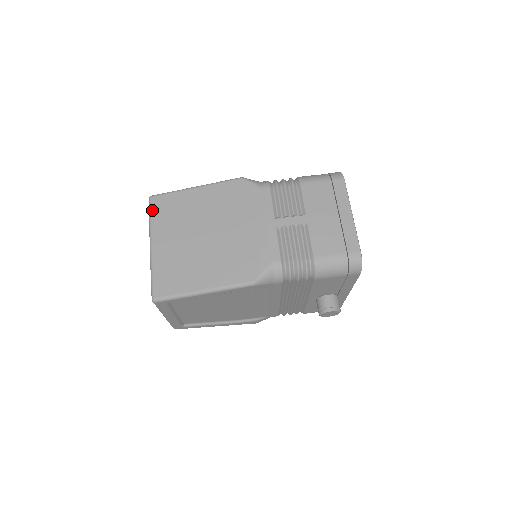
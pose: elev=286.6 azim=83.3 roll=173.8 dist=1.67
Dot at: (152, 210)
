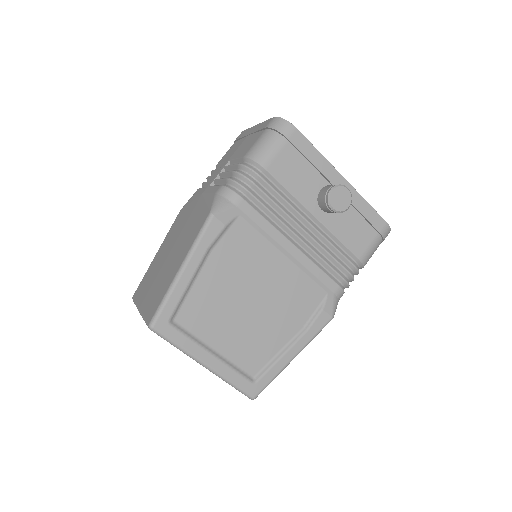
Dot at: (134, 299)
